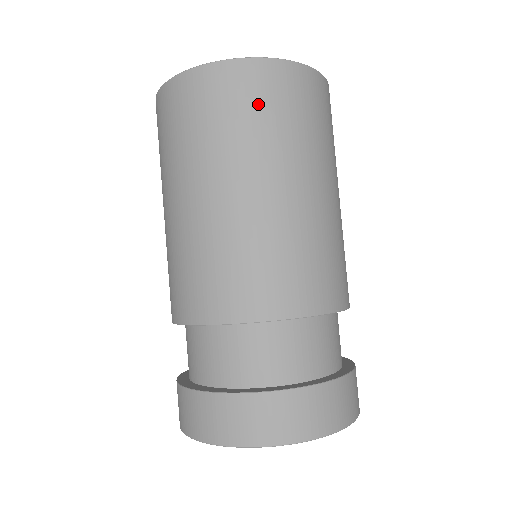
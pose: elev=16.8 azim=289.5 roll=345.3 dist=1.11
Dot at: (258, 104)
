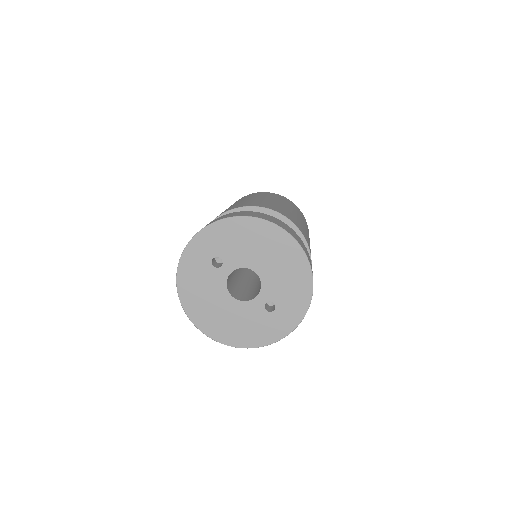
Dot at: occluded
